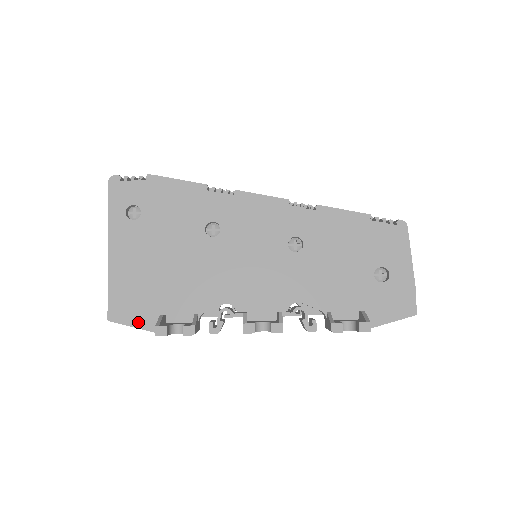
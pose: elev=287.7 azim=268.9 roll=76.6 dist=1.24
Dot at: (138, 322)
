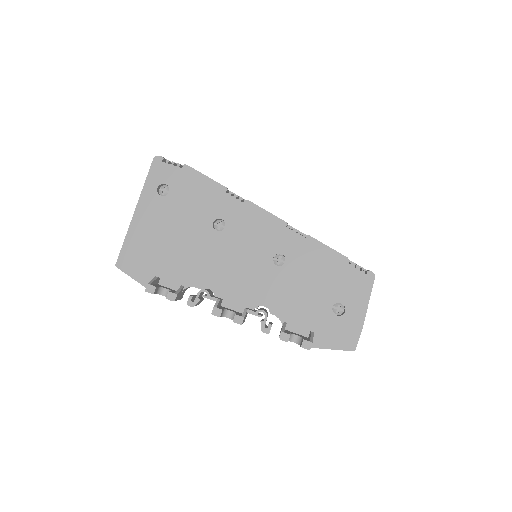
Dot at: (137, 276)
